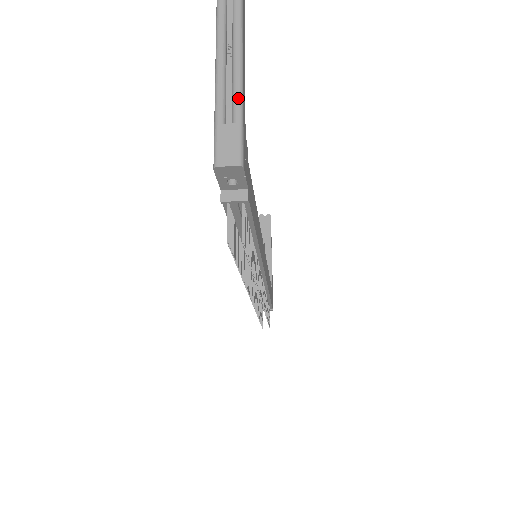
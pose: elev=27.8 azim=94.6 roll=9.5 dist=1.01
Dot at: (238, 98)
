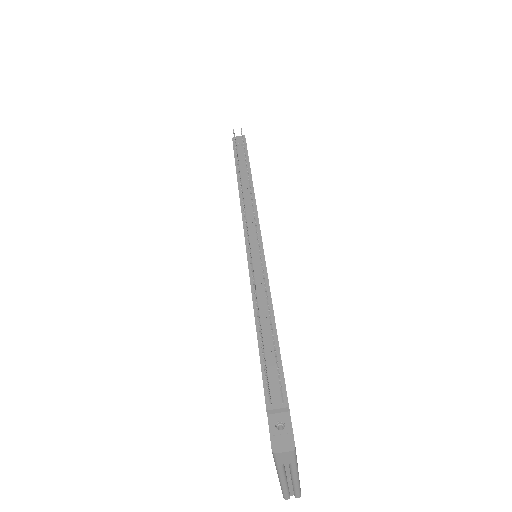
Dot at: occluded
